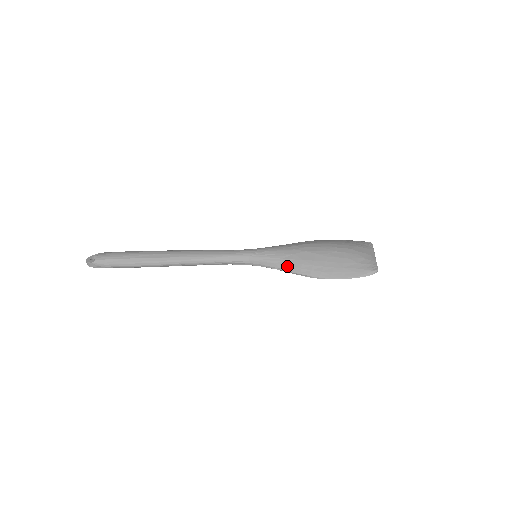
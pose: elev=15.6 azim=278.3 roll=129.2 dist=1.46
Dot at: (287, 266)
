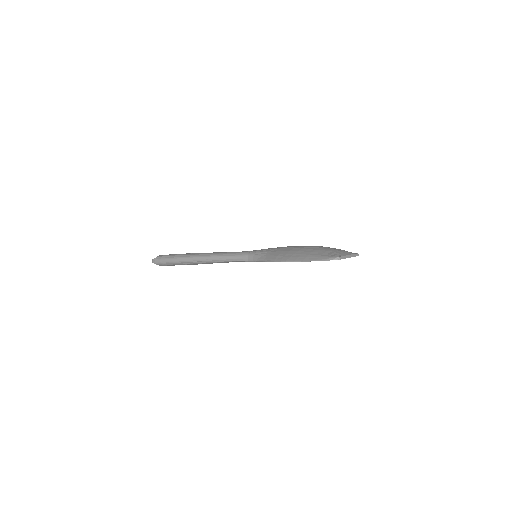
Dot at: (269, 256)
